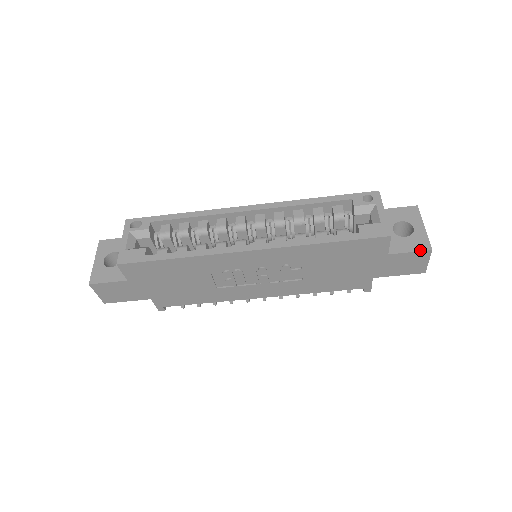
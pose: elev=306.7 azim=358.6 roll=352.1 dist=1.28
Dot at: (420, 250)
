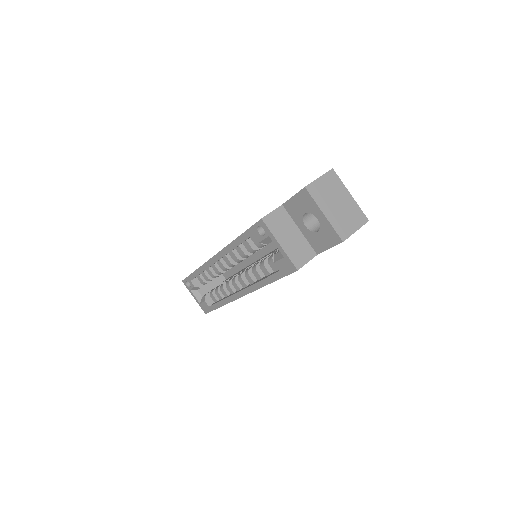
Dot at: (335, 245)
